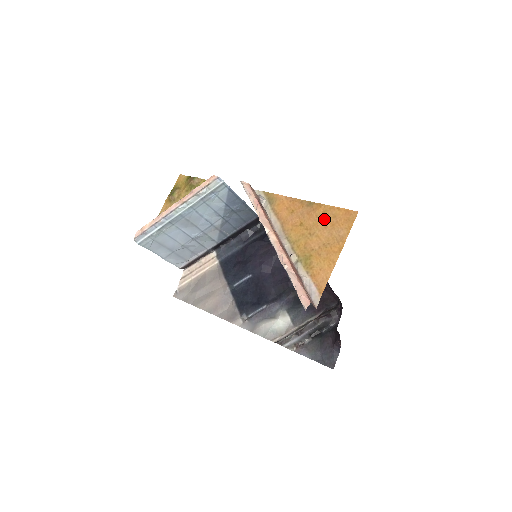
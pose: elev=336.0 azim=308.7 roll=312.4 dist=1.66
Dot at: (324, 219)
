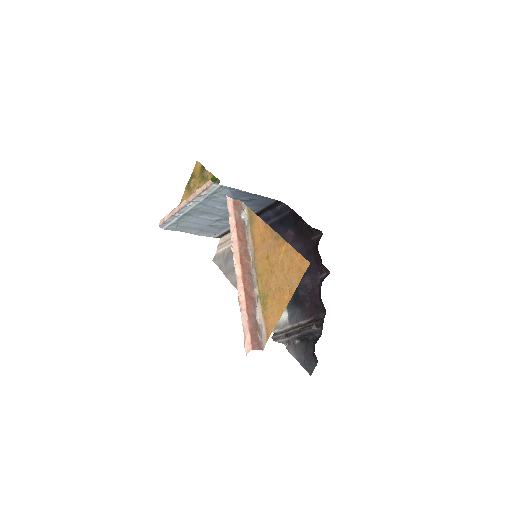
Dot at: (284, 260)
